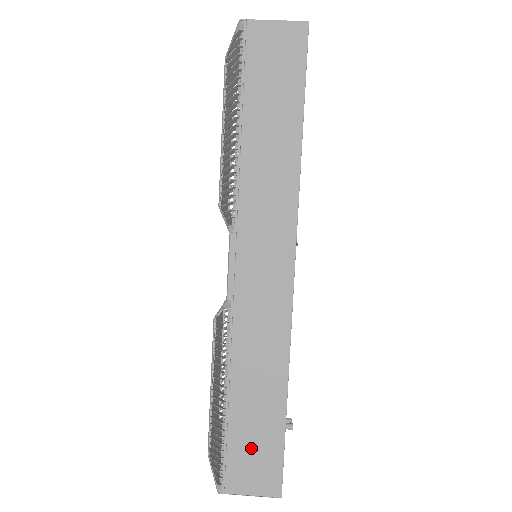
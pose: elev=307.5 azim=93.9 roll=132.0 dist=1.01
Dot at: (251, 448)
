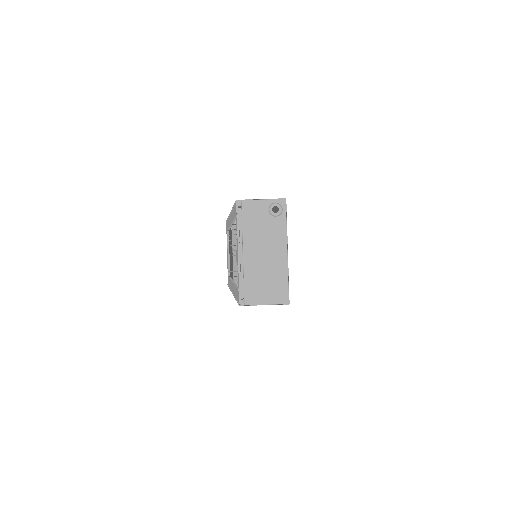
Dot at: occluded
